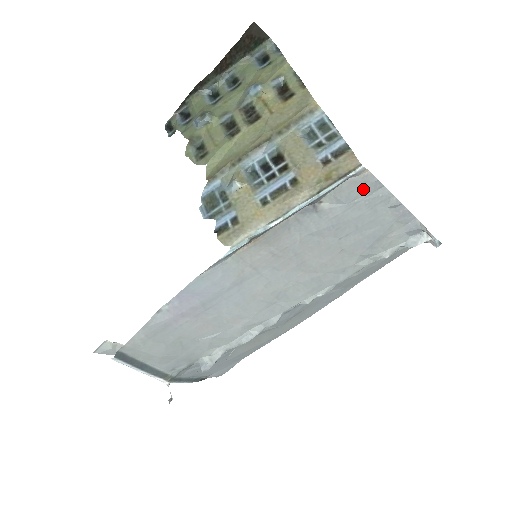
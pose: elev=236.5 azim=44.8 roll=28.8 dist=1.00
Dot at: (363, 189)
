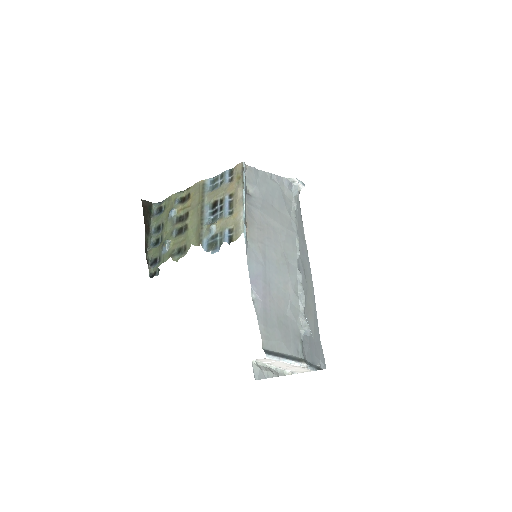
Dot at: (254, 175)
